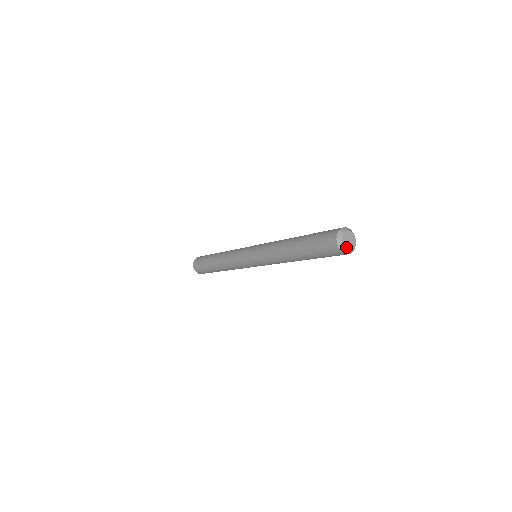
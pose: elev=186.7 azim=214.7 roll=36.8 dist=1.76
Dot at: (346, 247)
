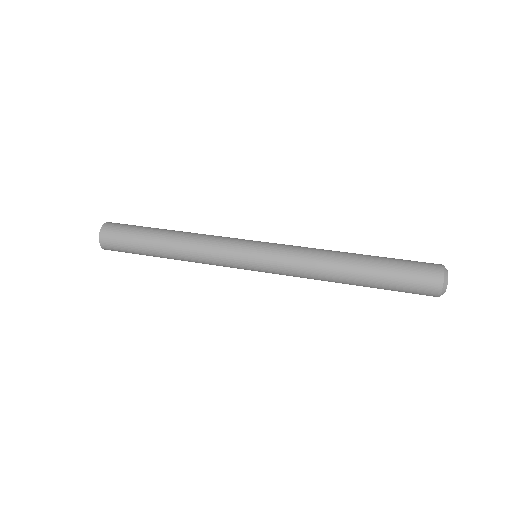
Dot at: (446, 288)
